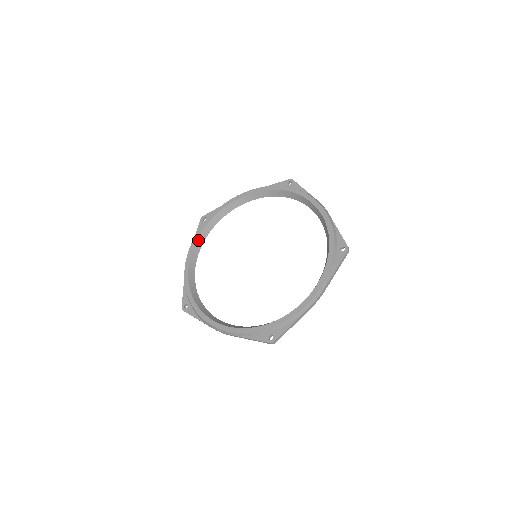
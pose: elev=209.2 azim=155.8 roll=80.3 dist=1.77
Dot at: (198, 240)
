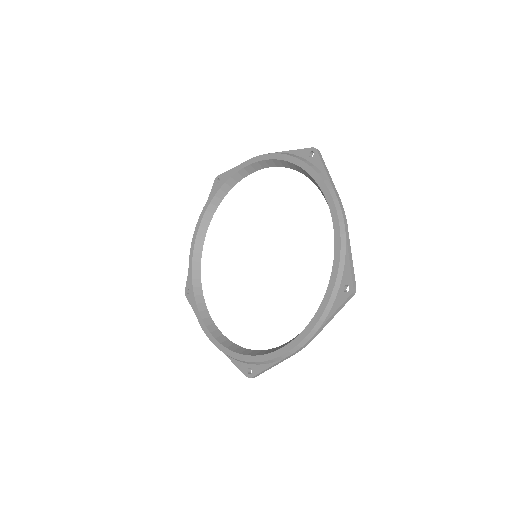
Dot at: (200, 311)
